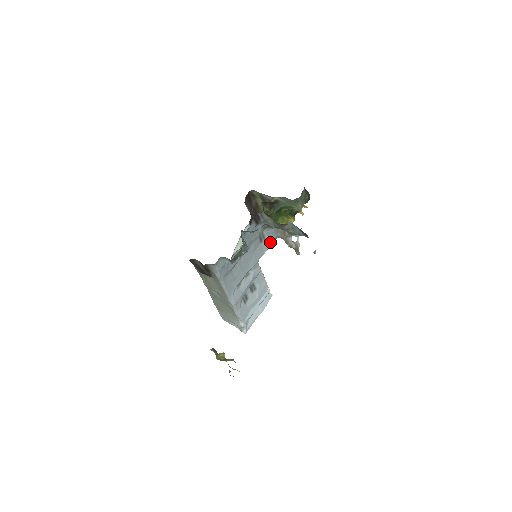
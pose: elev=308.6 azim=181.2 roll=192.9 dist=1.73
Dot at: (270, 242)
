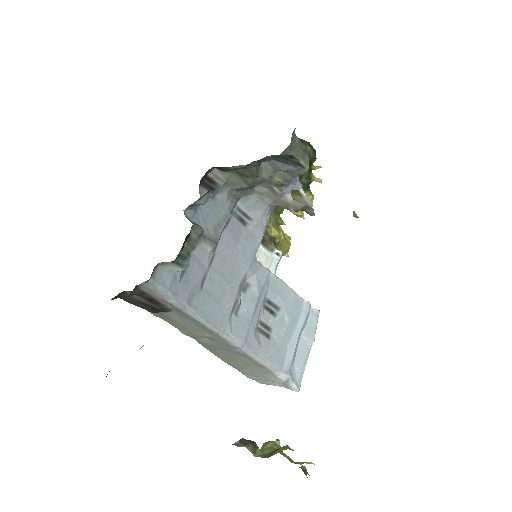
Dot at: (262, 221)
